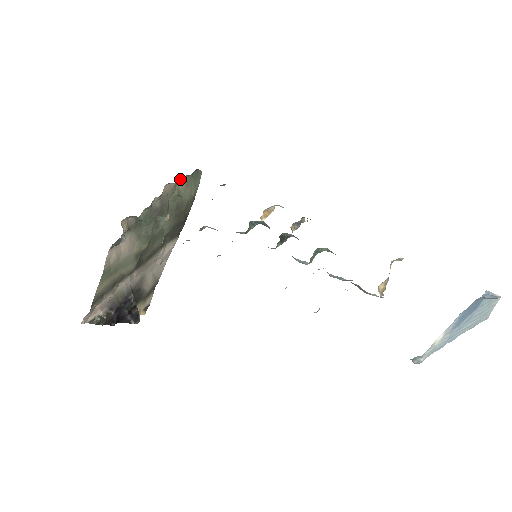
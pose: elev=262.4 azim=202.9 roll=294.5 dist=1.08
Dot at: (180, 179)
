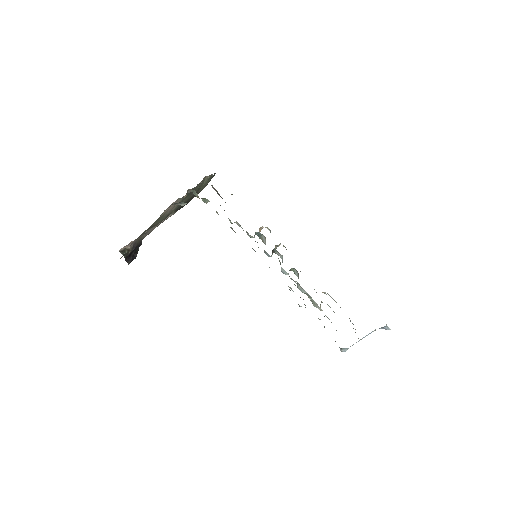
Dot at: (209, 175)
